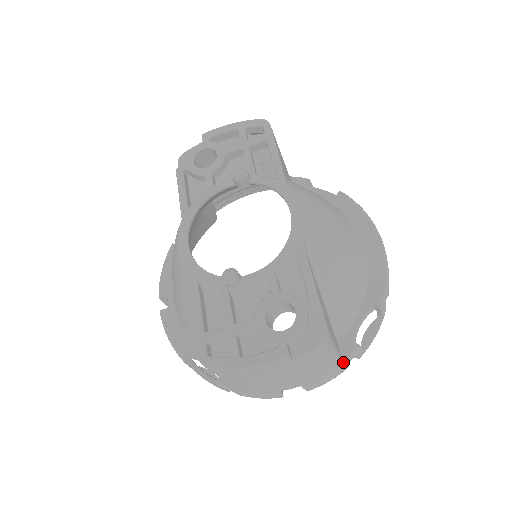
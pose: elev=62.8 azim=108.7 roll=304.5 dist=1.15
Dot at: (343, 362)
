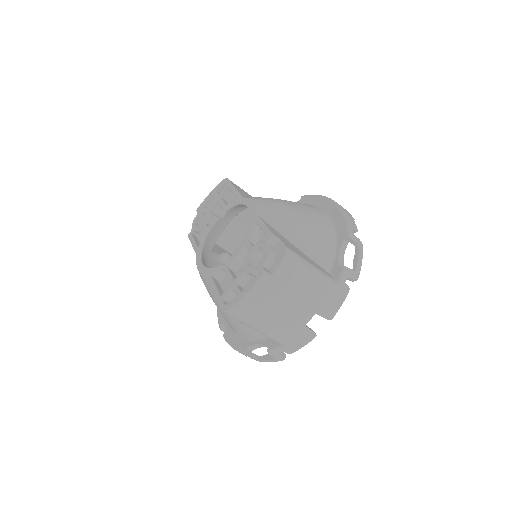
Dot at: (338, 283)
